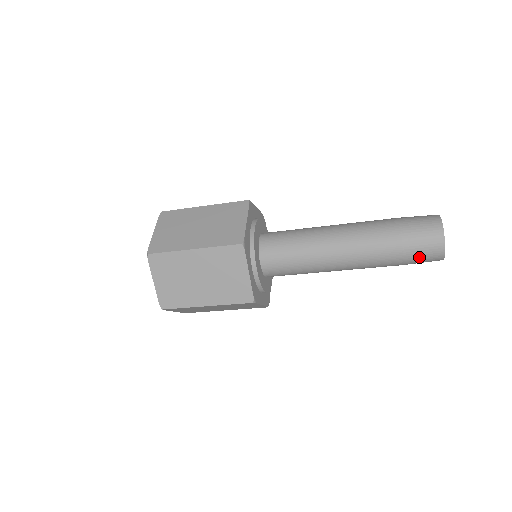
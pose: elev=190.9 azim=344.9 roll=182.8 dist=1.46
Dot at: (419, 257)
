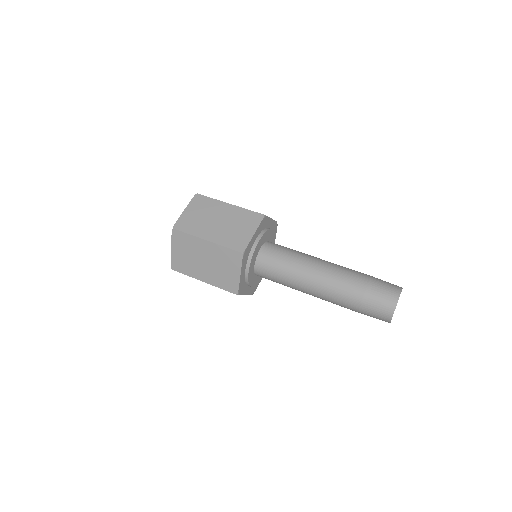
Dot at: (376, 299)
